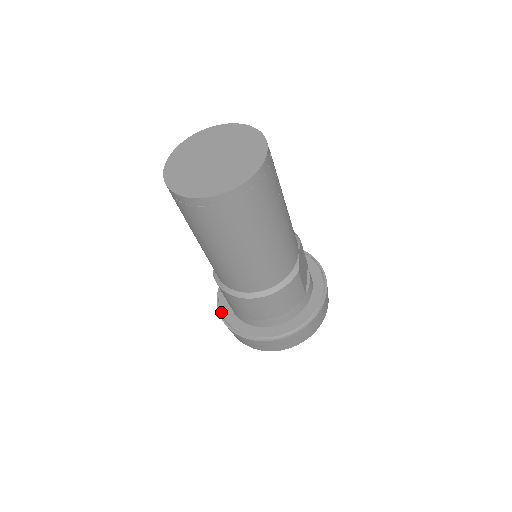
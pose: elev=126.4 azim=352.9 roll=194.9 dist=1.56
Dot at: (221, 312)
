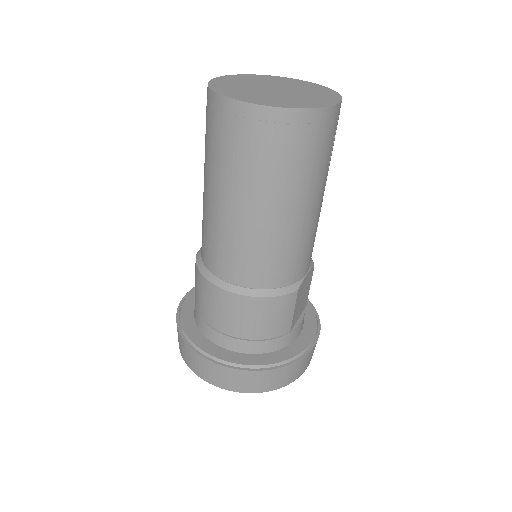
Dot at: (180, 311)
